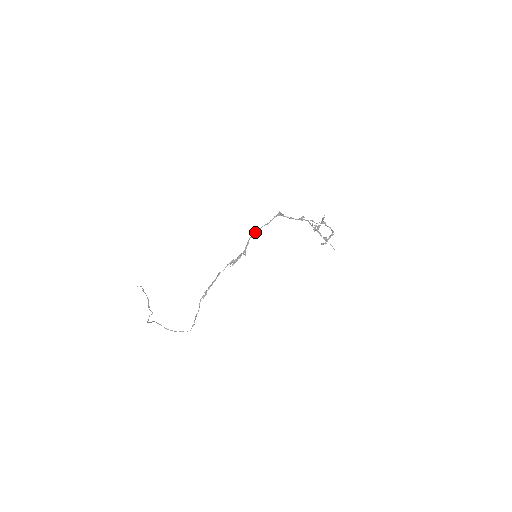
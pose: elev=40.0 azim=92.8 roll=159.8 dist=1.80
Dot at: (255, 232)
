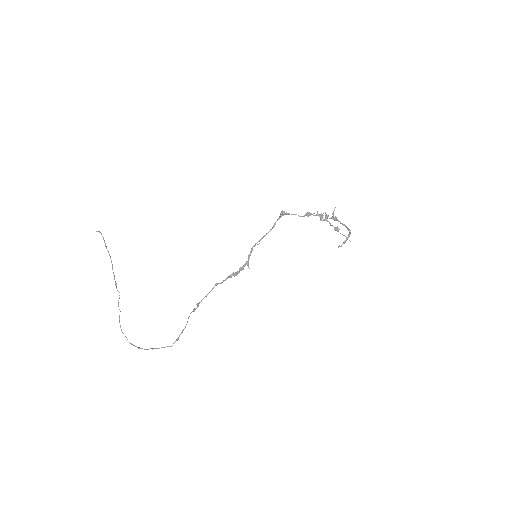
Dot at: (259, 240)
